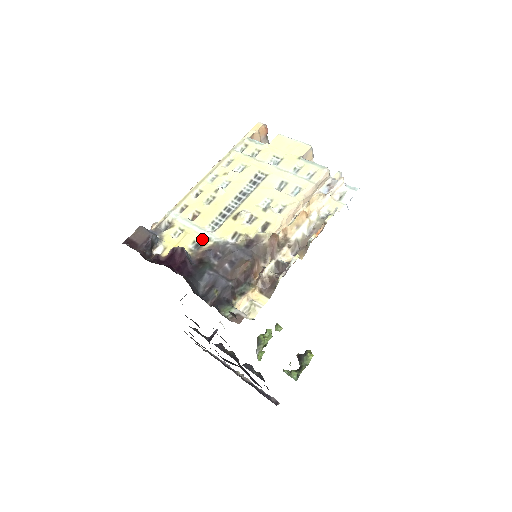
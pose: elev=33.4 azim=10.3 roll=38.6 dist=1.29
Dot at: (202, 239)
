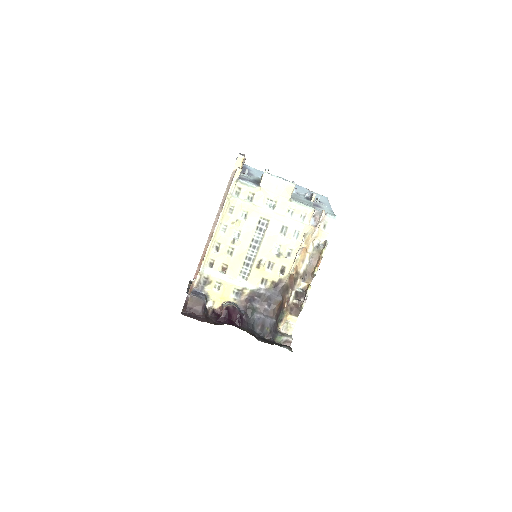
Dot at: (239, 289)
